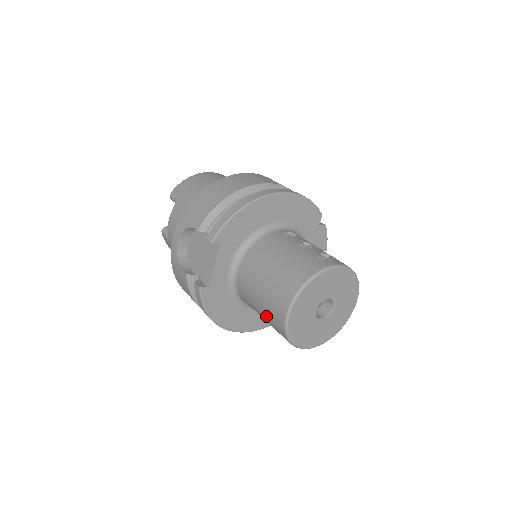
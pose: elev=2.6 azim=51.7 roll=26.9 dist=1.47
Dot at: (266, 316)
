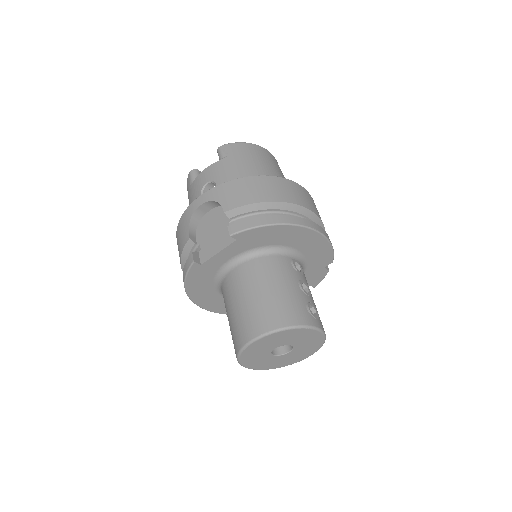
Dot at: (232, 323)
